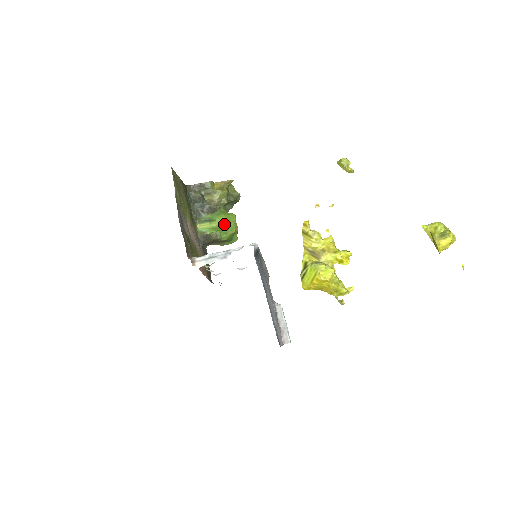
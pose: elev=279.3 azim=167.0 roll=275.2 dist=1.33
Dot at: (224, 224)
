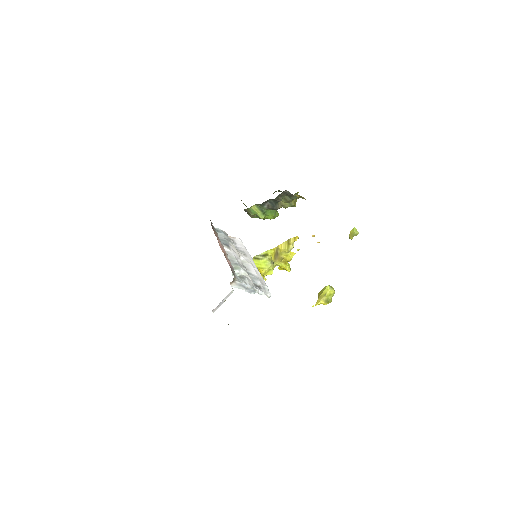
Dot at: (266, 218)
